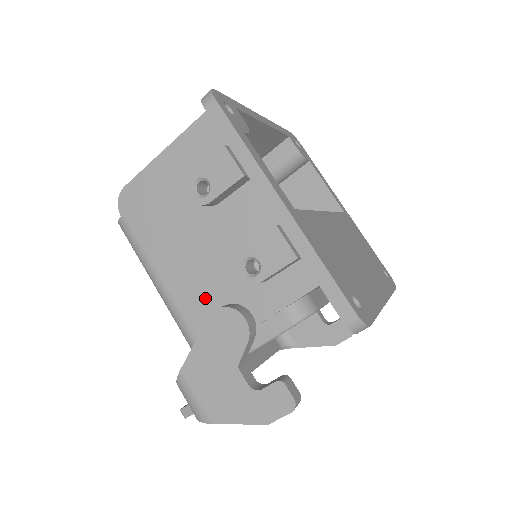
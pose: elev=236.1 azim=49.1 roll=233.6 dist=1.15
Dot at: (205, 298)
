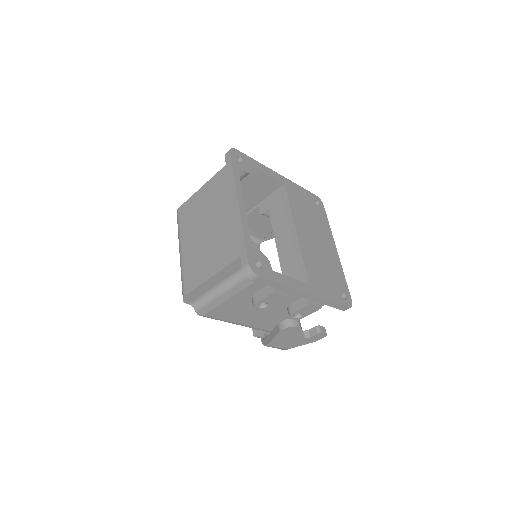
Dot at: (268, 321)
